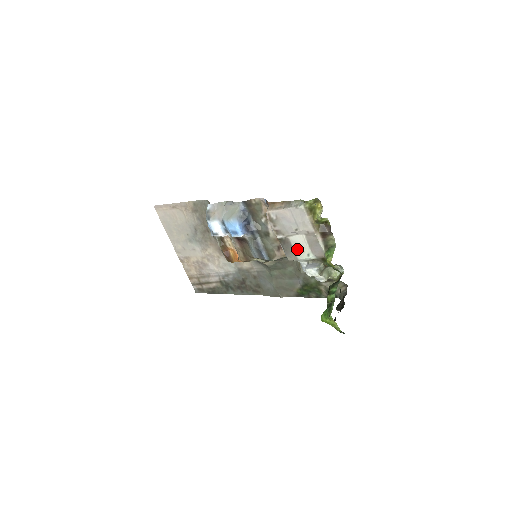
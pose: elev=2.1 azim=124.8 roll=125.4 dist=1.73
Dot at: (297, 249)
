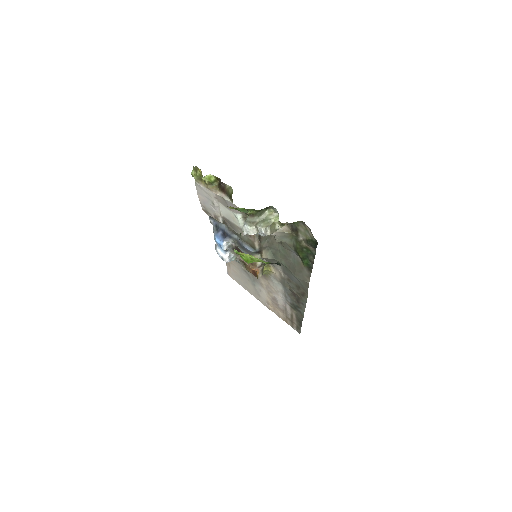
Dot at: (232, 220)
